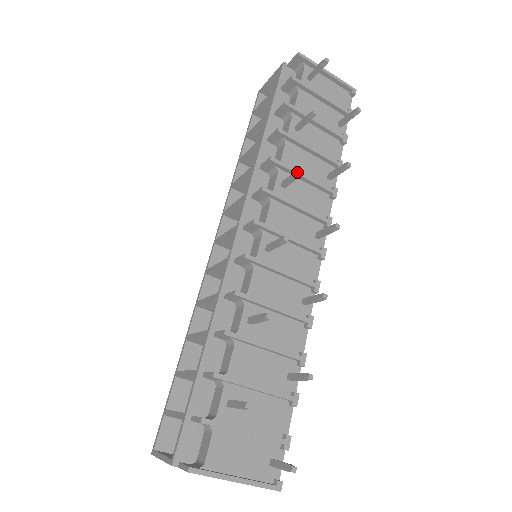
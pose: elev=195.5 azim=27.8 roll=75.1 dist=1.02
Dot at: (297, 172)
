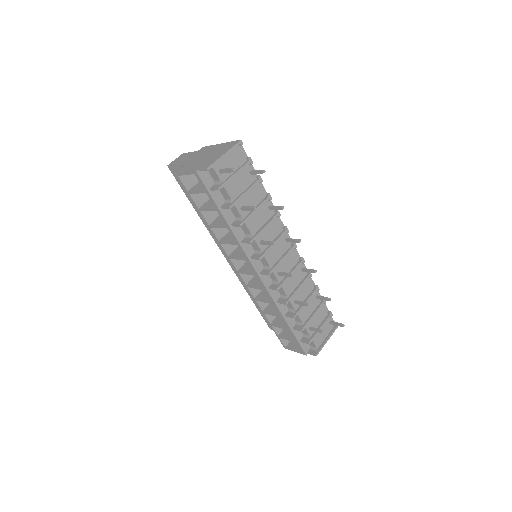
Dot at: (272, 244)
